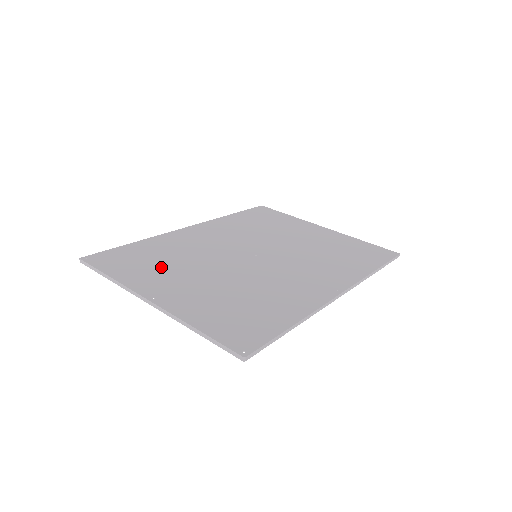
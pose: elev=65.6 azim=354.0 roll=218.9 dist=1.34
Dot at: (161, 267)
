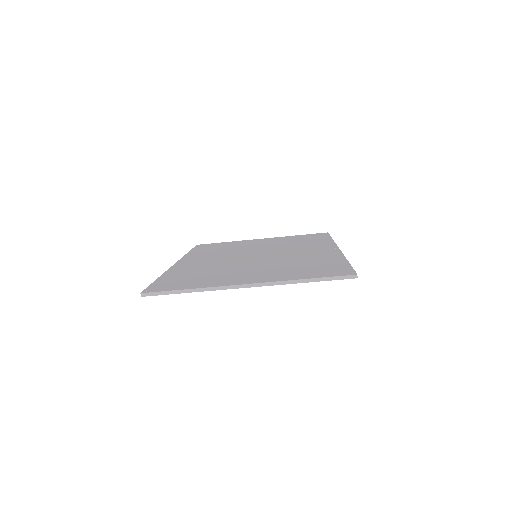
Dot at: (212, 276)
